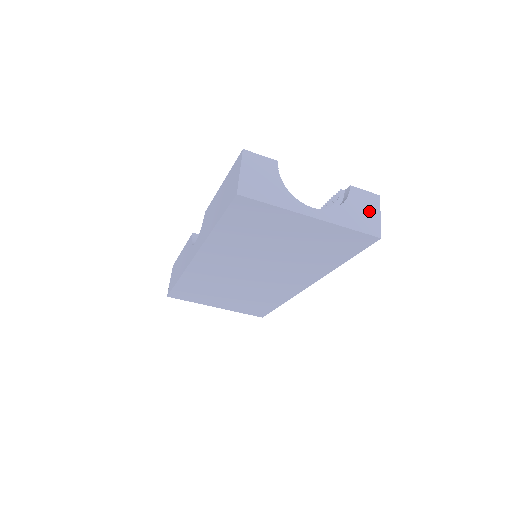
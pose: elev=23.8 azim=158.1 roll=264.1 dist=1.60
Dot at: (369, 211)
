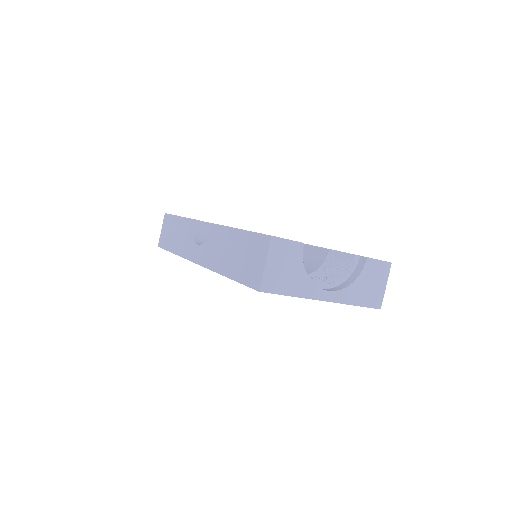
Dot at: (377, 283)
